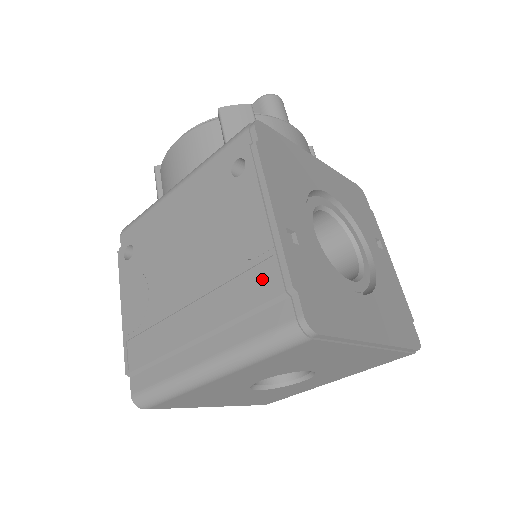
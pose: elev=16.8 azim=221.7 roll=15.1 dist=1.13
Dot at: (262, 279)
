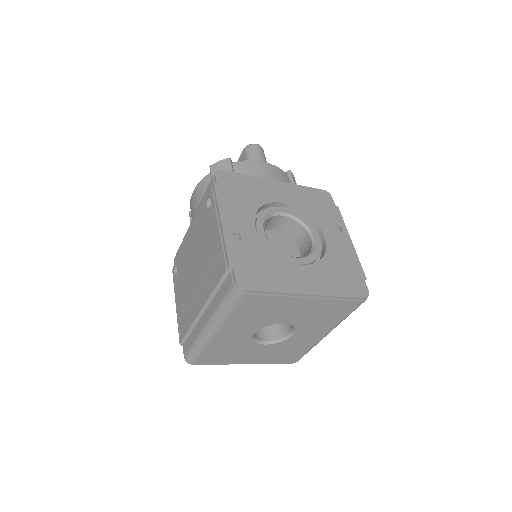
Dot at: (220, 265)
